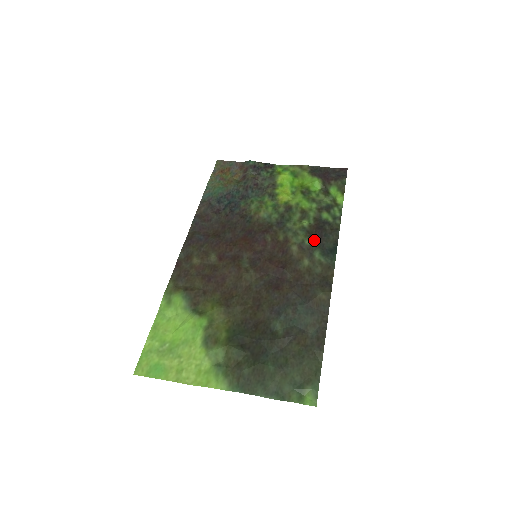
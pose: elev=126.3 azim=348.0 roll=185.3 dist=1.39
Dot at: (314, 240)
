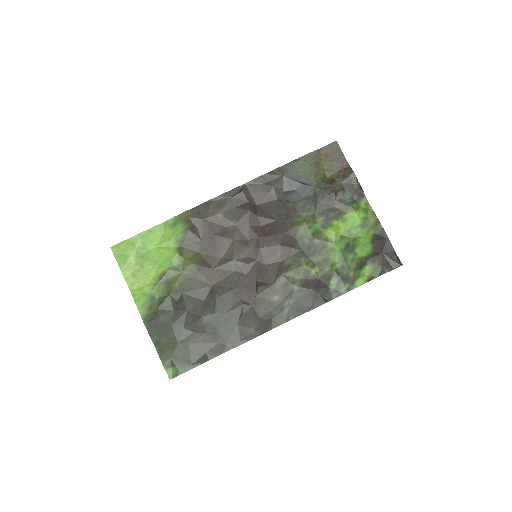
Dot at: (300, 290)
